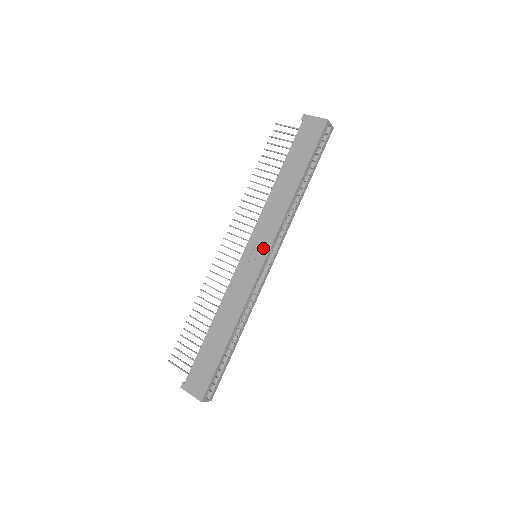
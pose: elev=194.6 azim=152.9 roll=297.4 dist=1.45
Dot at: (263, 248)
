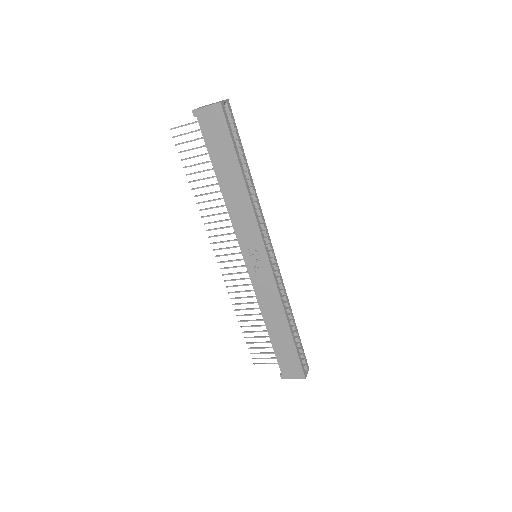
Dot at: (259, 251)
